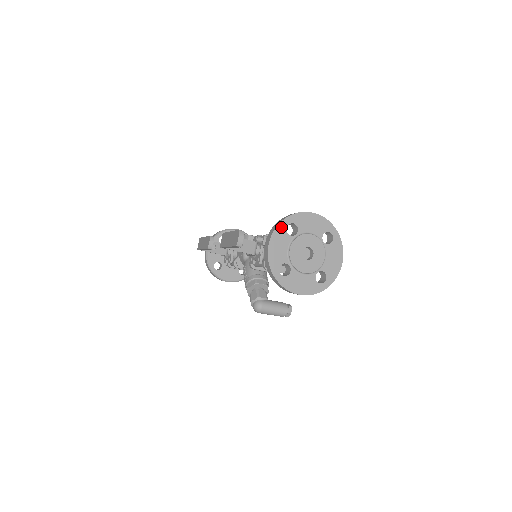
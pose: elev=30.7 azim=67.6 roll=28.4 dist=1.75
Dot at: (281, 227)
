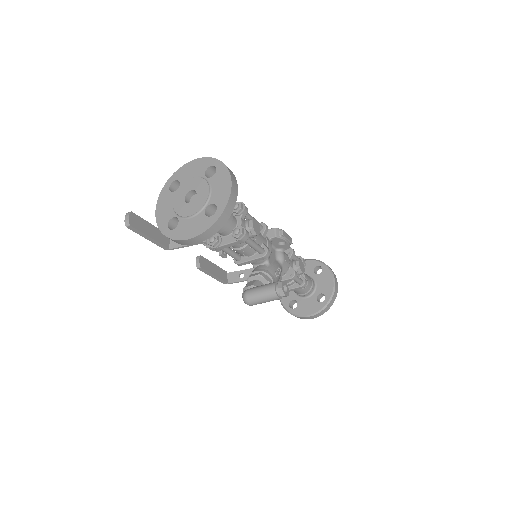
Dot at: (164, 190)
